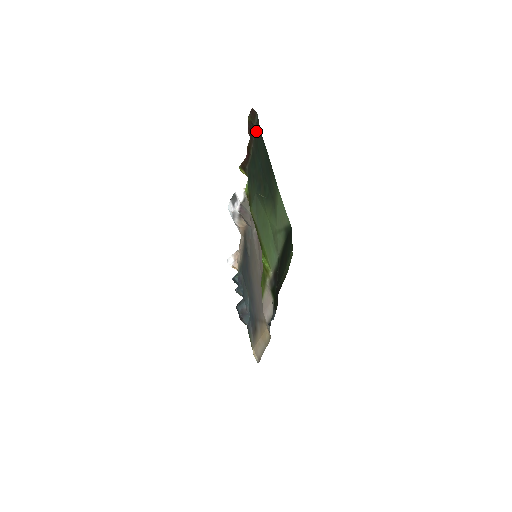
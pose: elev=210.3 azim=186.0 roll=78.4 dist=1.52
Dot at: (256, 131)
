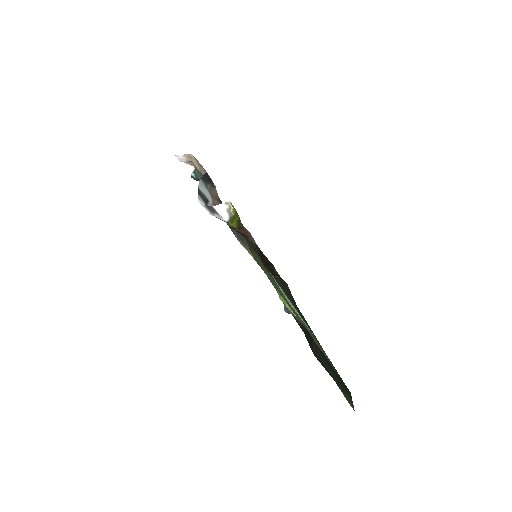
Dot at: (280, 279)
